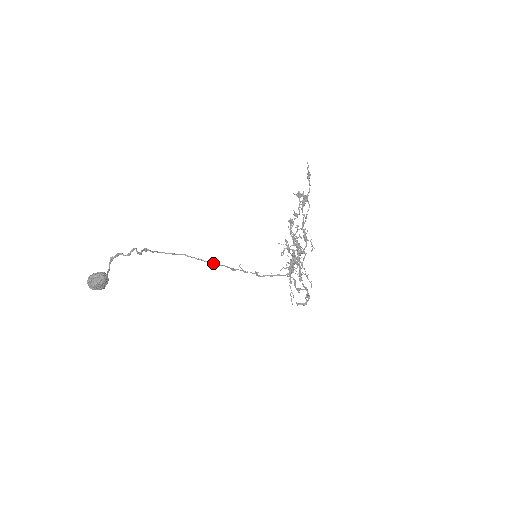
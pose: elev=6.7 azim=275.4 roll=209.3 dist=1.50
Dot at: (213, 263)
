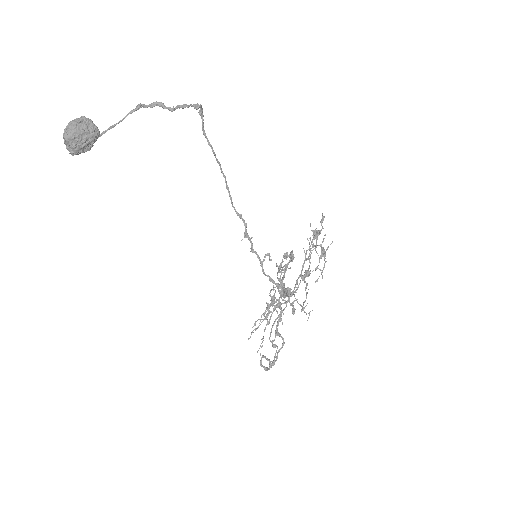
Dot at: (234, 207)
